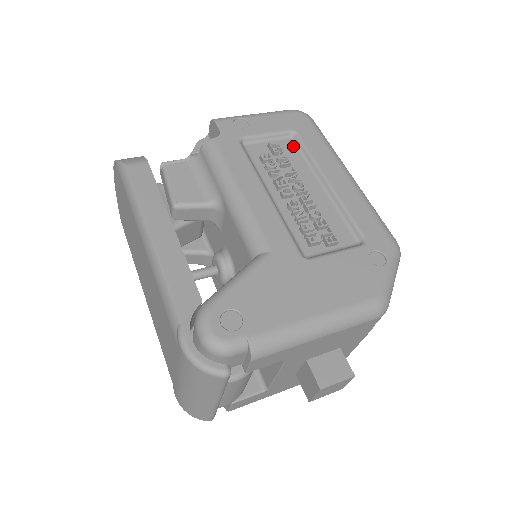
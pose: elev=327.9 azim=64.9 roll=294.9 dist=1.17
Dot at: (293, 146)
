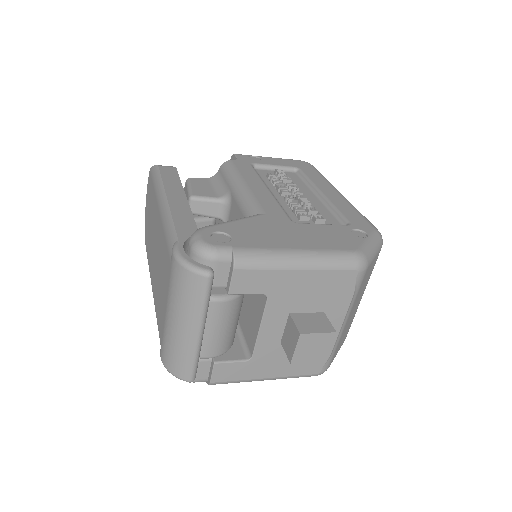
Dot at: (296, 176)
